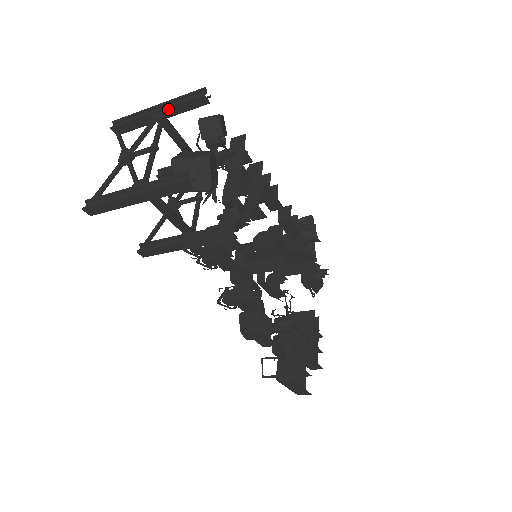
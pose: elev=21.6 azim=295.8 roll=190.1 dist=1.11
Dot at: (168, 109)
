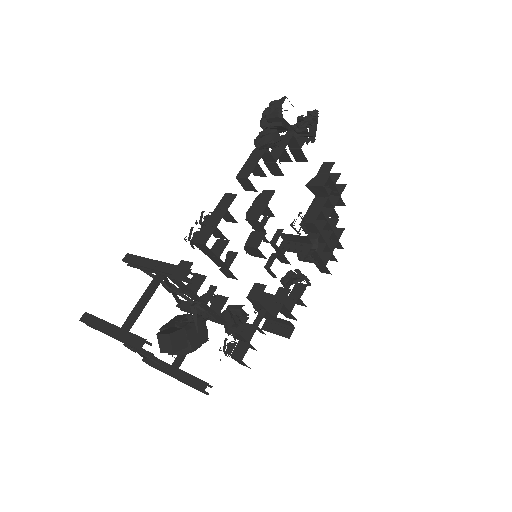
Dot at: occluded
